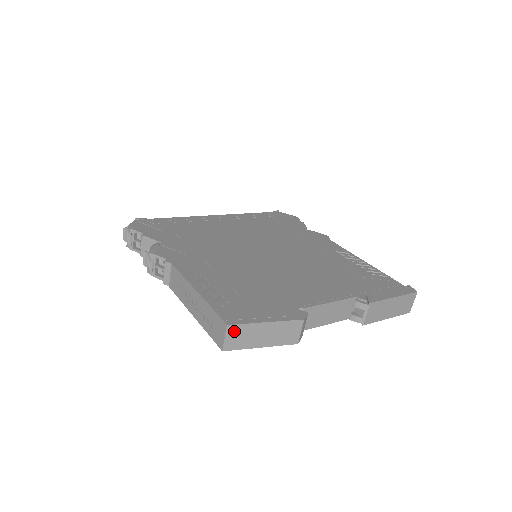
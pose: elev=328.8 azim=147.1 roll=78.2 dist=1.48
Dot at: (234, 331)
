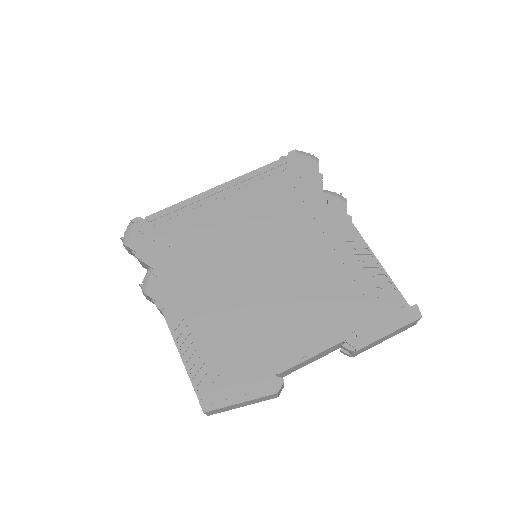
Dot at: (212, 411)
